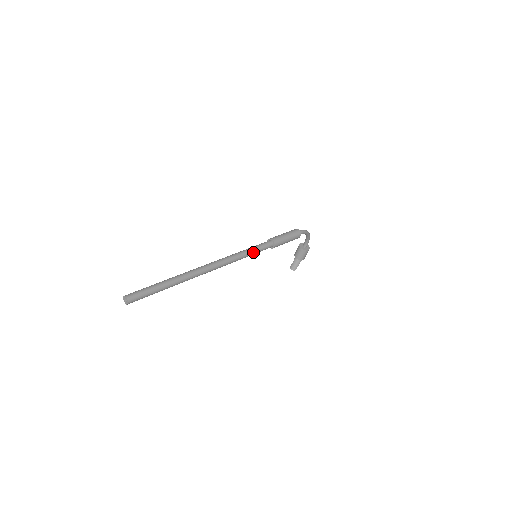
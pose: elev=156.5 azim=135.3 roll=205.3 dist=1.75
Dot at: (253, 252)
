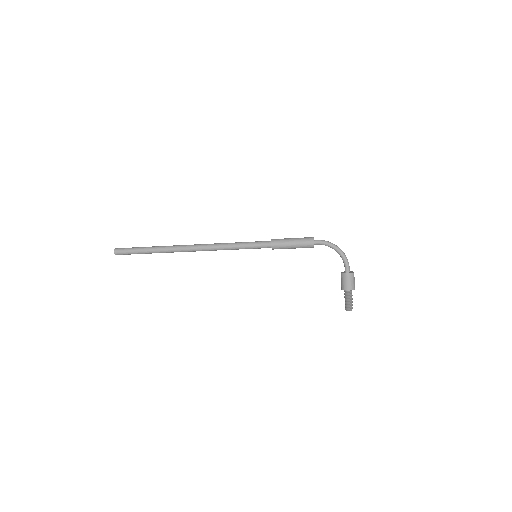
Dot at: (243, 244)
